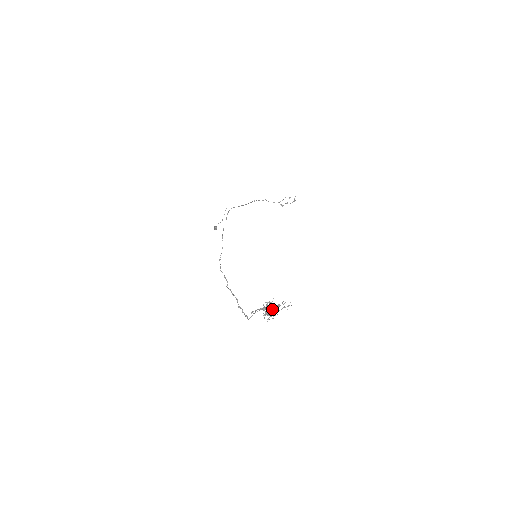
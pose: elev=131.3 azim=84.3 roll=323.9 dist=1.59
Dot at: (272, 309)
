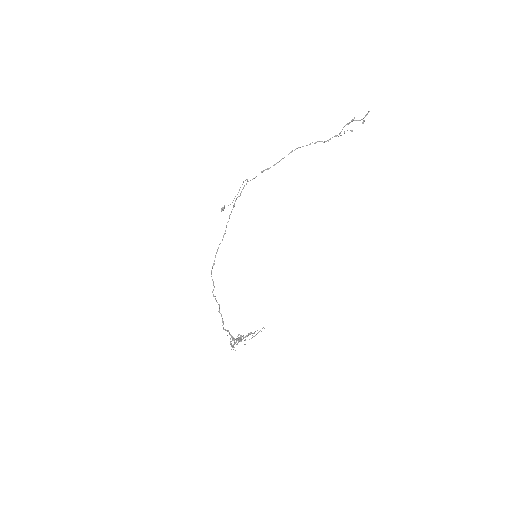
Dot at: (241, 340)
